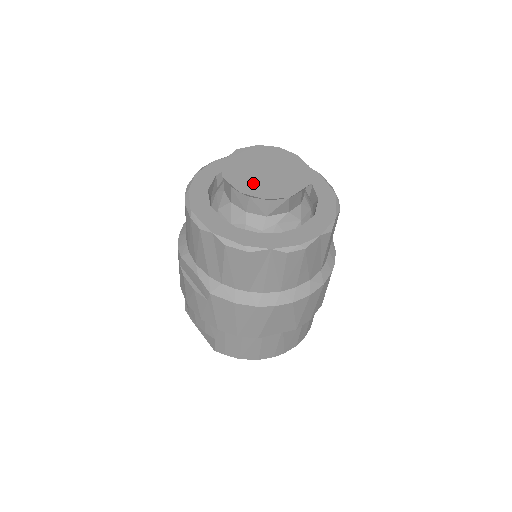
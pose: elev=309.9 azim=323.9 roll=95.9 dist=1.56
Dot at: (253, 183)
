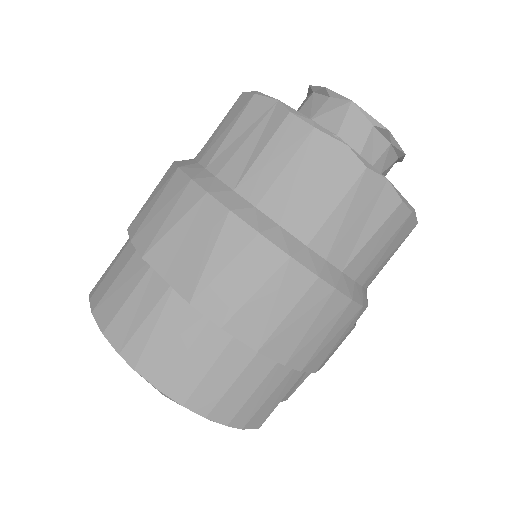
Dot at: occluded
